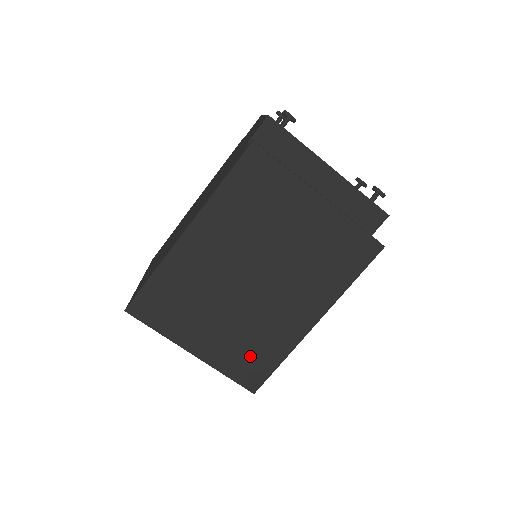
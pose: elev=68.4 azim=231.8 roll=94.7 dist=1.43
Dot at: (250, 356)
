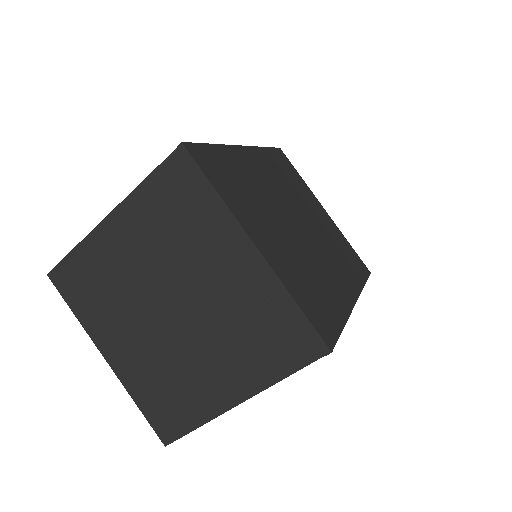
Dot at: (314, 295)
